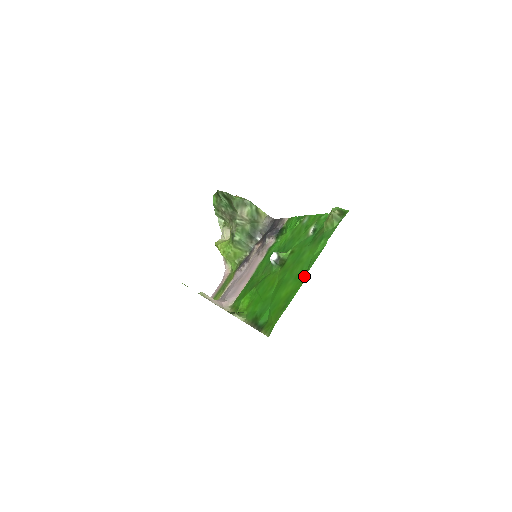
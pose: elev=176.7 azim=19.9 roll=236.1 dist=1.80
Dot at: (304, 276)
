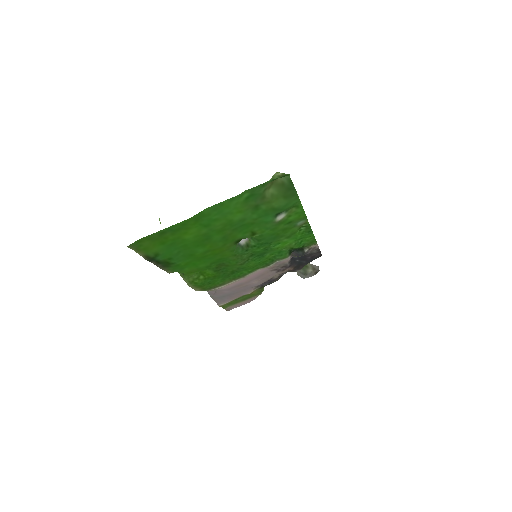
Dot at: (202, 215)
